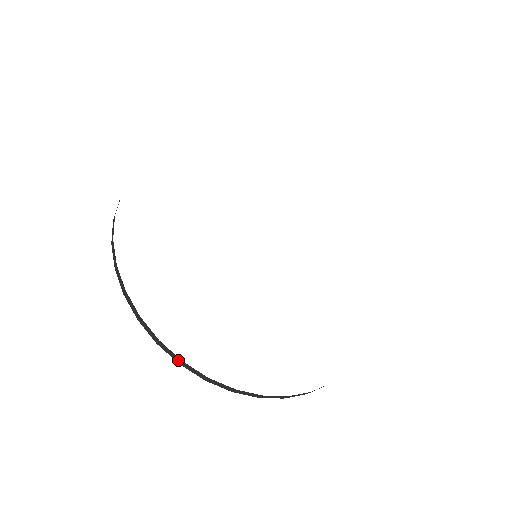
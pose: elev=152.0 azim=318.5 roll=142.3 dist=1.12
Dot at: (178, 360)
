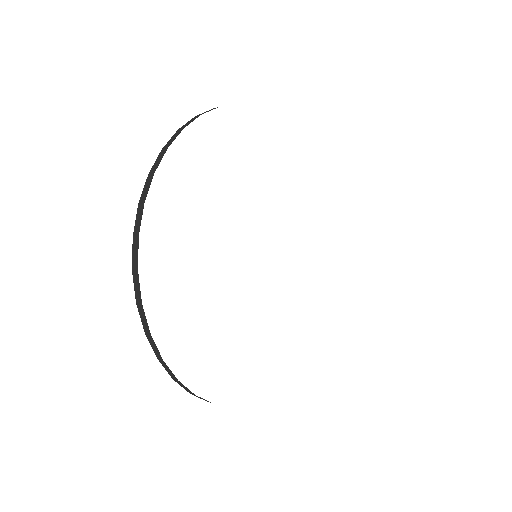
Dot at: (208, 401)
